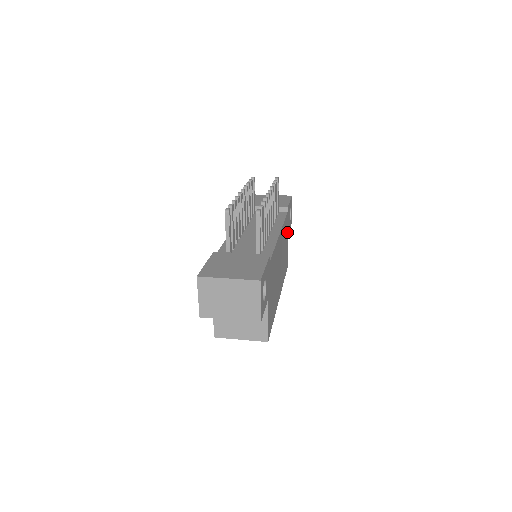
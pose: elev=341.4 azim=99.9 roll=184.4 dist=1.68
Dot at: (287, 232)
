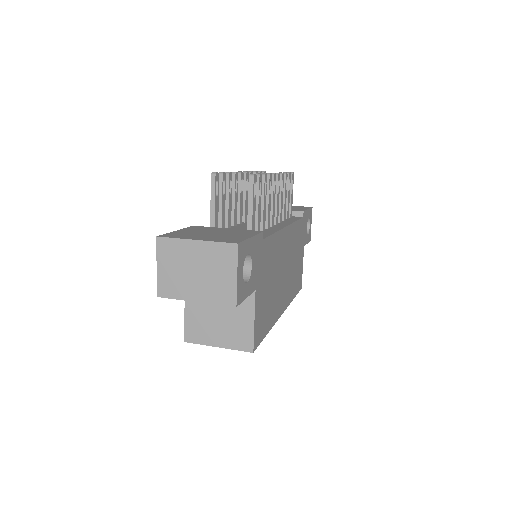
Dot at: (301, 243)
